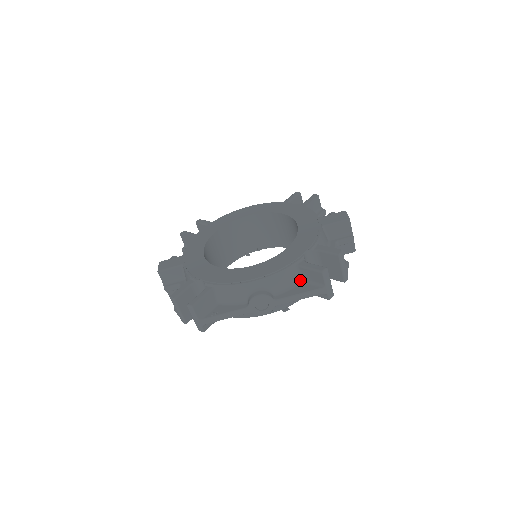
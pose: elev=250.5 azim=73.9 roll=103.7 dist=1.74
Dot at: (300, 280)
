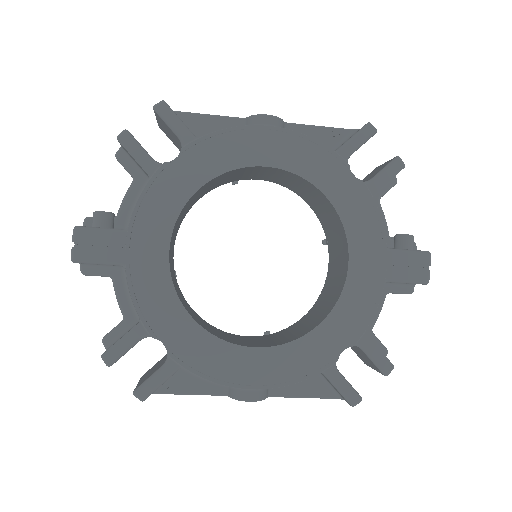
Dot at: occluded
